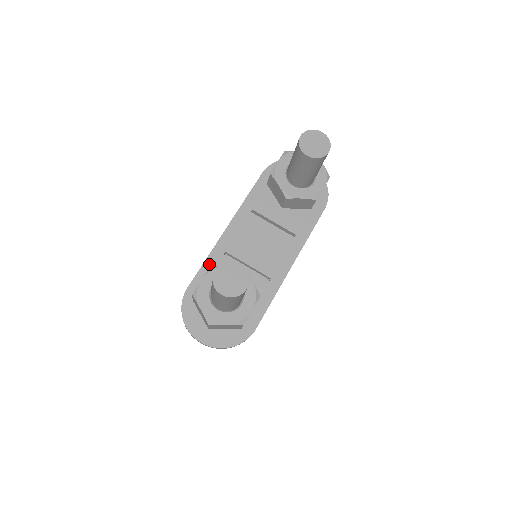
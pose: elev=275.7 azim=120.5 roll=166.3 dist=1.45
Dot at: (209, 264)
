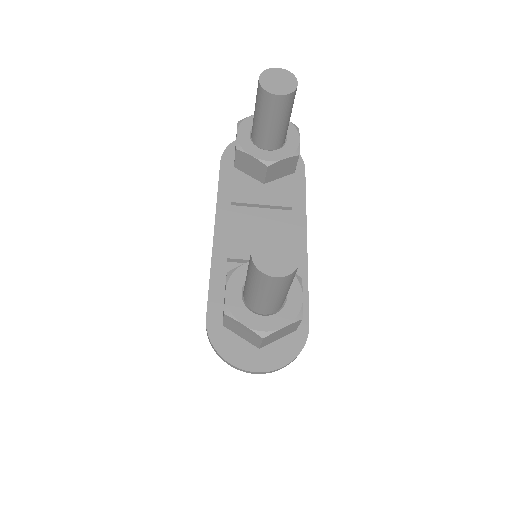
Dot at: (216, 280)
